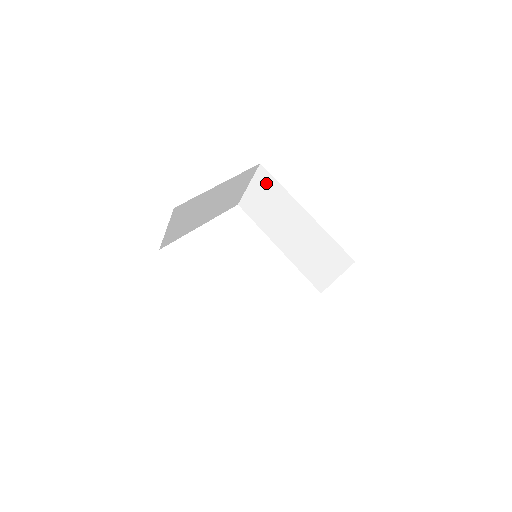
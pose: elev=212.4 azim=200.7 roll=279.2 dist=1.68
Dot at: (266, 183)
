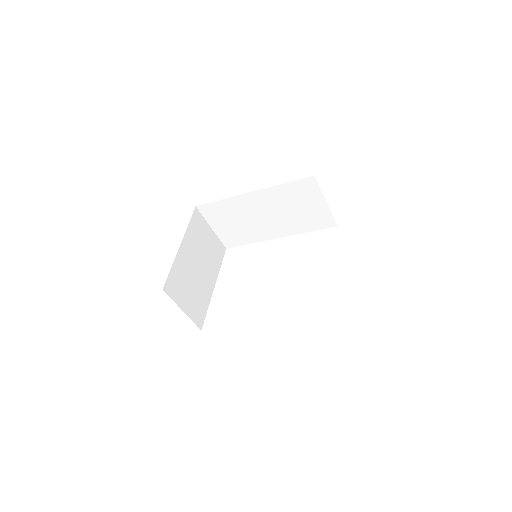
Dot at: (214, 212)
